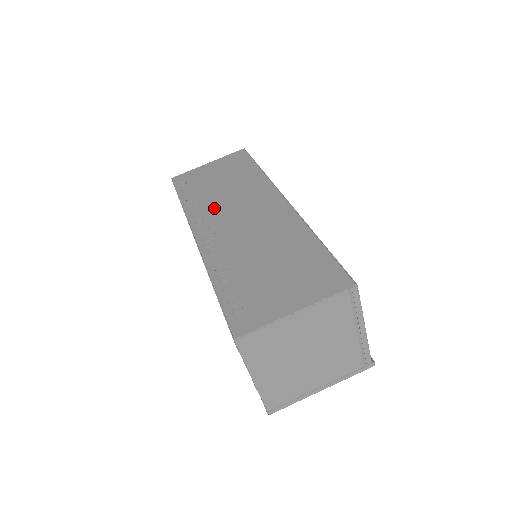
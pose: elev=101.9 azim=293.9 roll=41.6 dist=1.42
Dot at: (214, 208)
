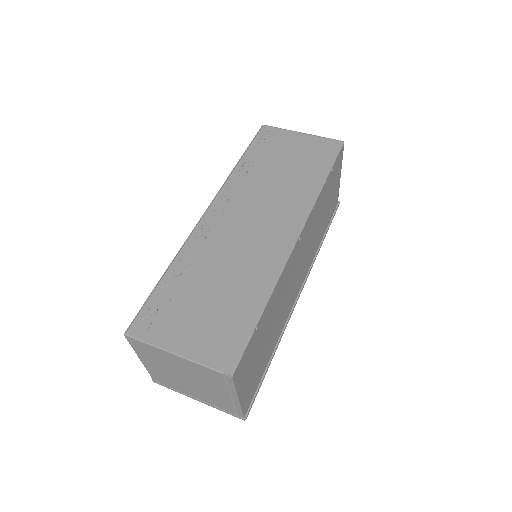
Dot at: (249, 193)
